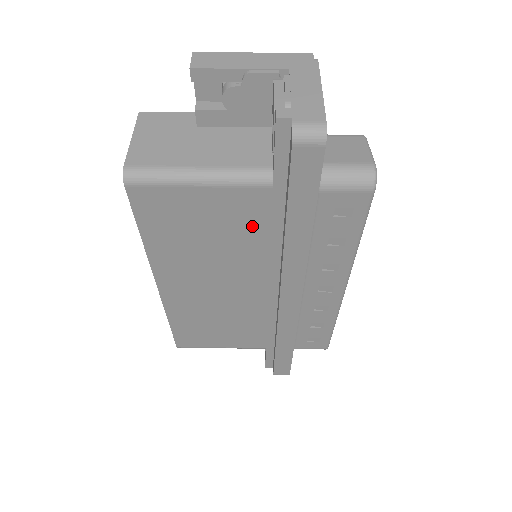
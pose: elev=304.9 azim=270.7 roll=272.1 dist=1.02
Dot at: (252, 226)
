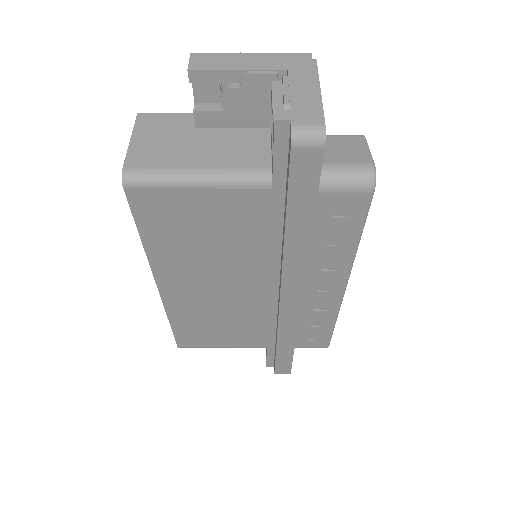
Dot at: (252, 227)
